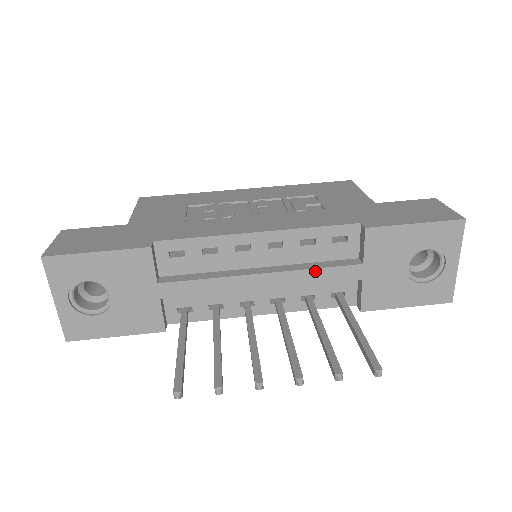
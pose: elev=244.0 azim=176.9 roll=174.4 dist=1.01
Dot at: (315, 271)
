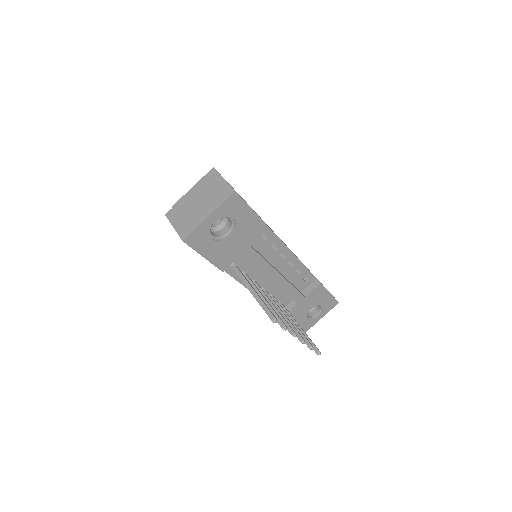
Dot at: (293, 288)
